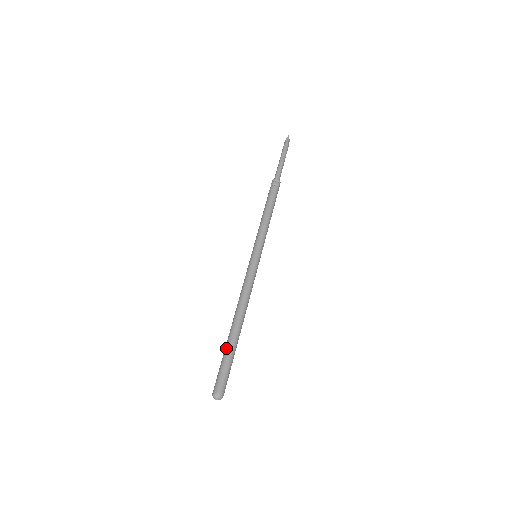
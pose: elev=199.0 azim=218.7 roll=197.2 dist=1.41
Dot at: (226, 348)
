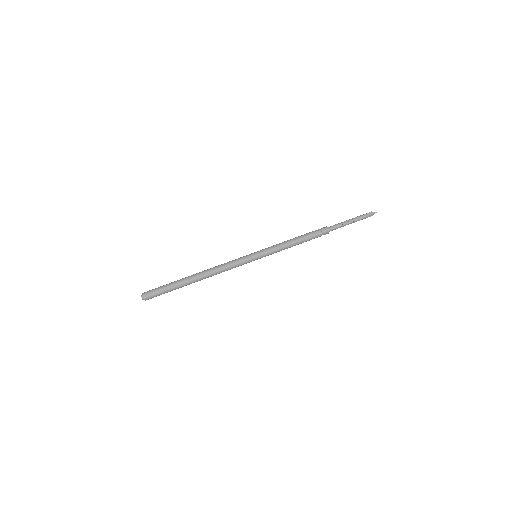
Dot at: (176, 281)
